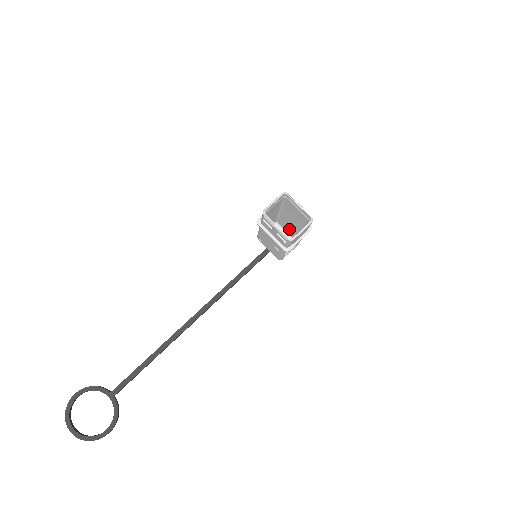
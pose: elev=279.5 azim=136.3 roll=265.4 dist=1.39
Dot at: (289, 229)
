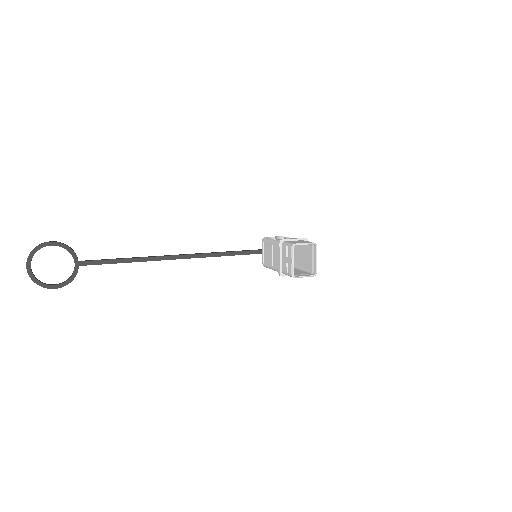
Dot at: occluded
